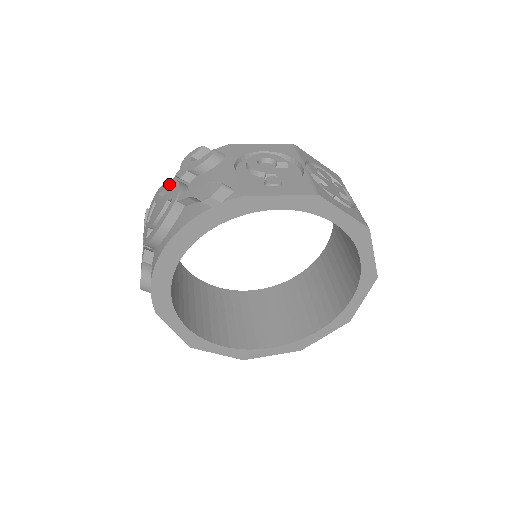
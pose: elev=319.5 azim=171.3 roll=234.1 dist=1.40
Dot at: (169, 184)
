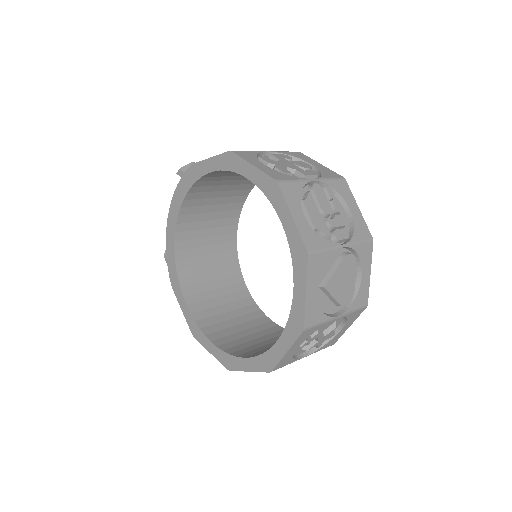
Dot at: occluded
